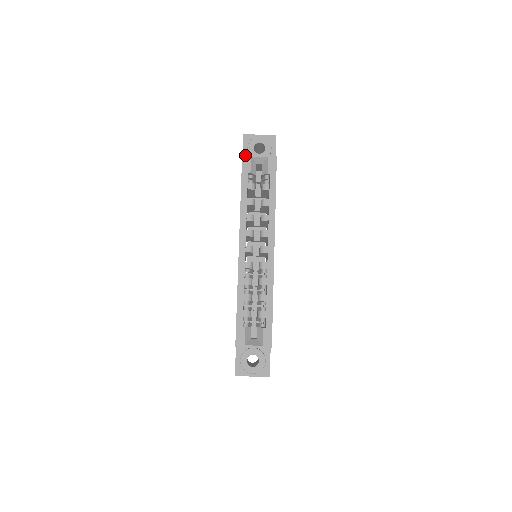
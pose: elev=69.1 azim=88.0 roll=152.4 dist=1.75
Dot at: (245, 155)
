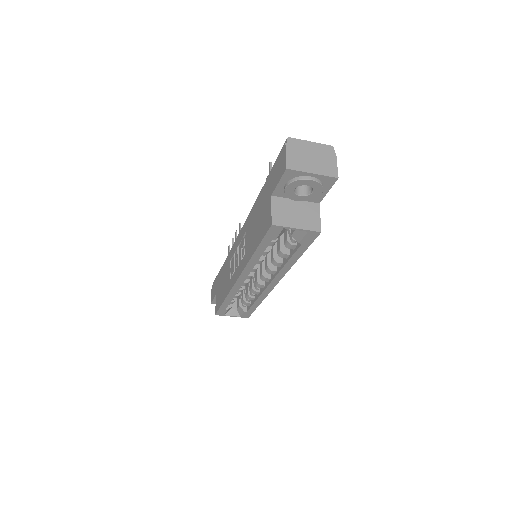
Dot at: (276, 226)
